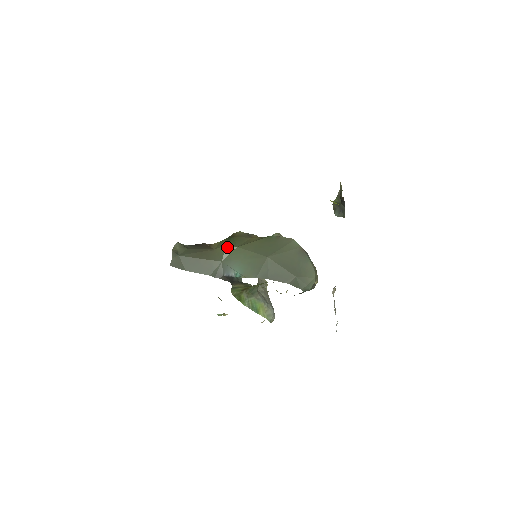
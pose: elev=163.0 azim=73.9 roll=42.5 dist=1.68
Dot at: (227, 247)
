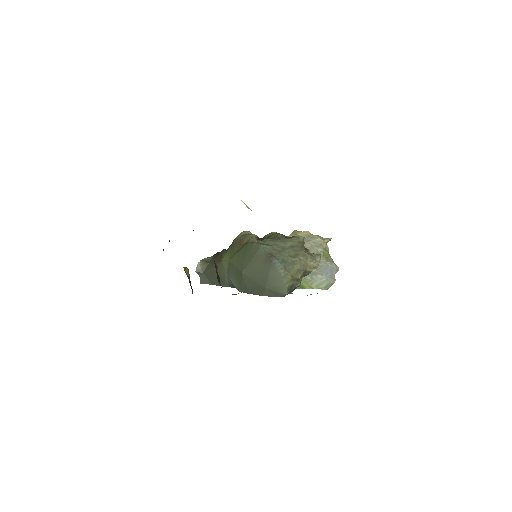
Dot at: (223, 262)
